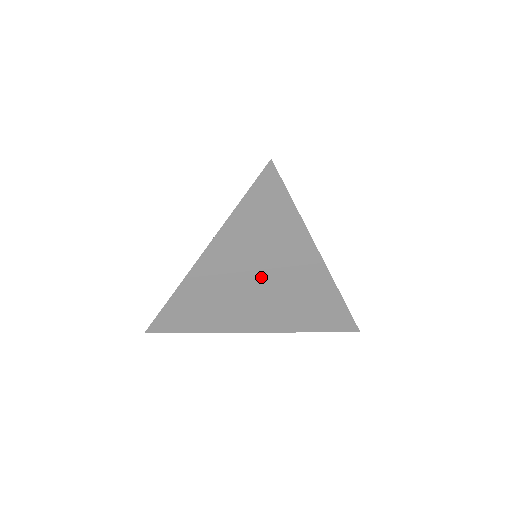
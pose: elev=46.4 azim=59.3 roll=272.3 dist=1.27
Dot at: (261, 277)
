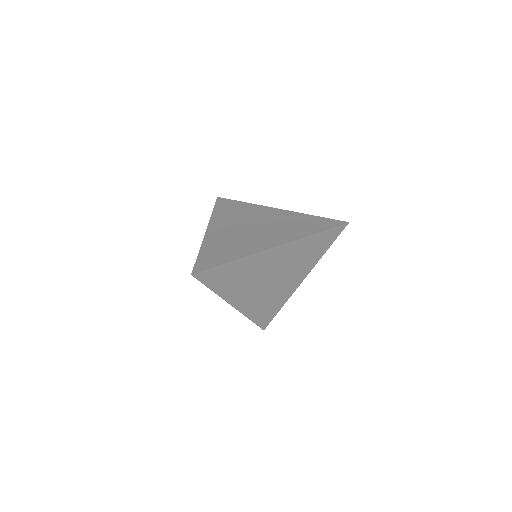
Dot at: (277, 275)
